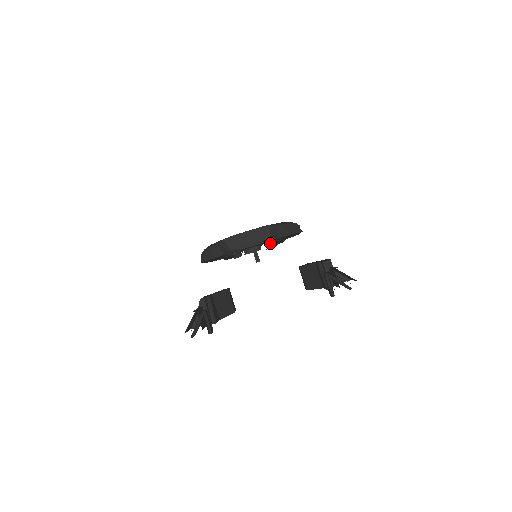
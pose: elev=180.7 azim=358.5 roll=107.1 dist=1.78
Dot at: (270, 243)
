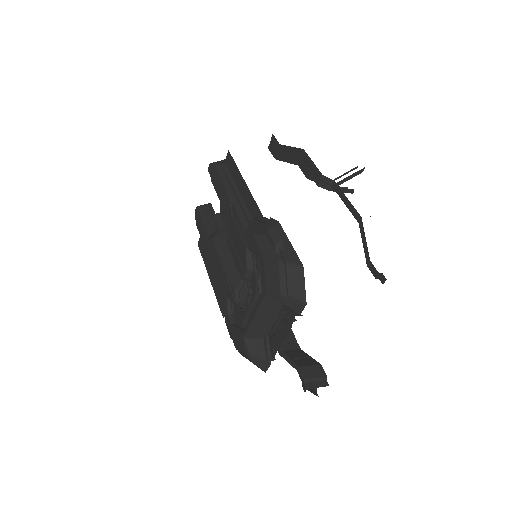
Dot at: occluded
